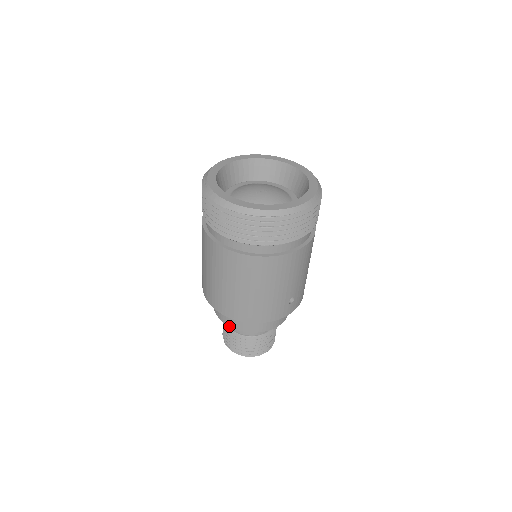
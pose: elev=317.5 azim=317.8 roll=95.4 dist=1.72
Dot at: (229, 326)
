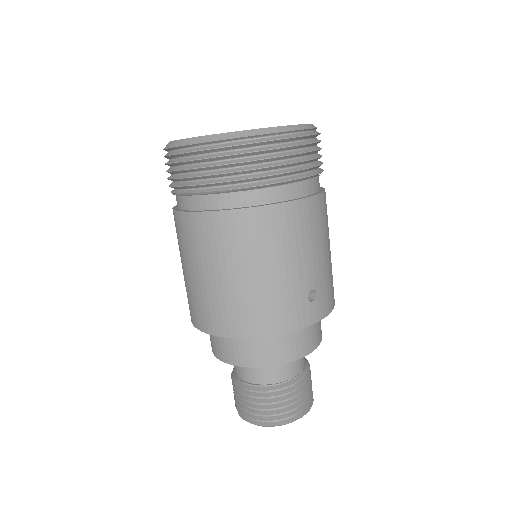
Dot at: (232, 364)
